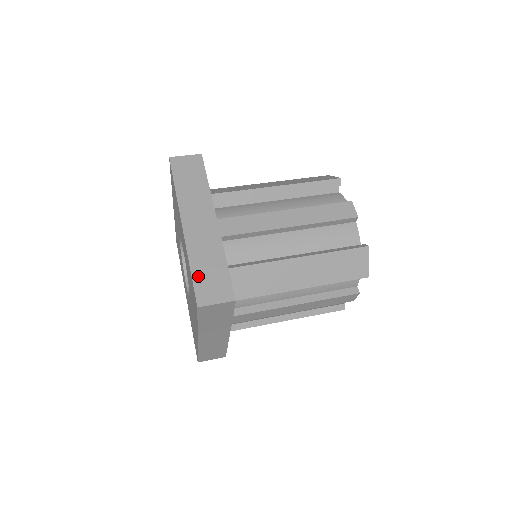
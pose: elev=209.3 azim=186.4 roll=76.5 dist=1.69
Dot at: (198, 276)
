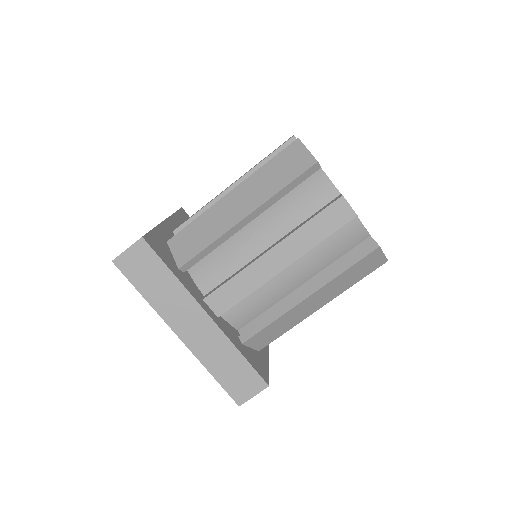
Dot at: (223, 380)
